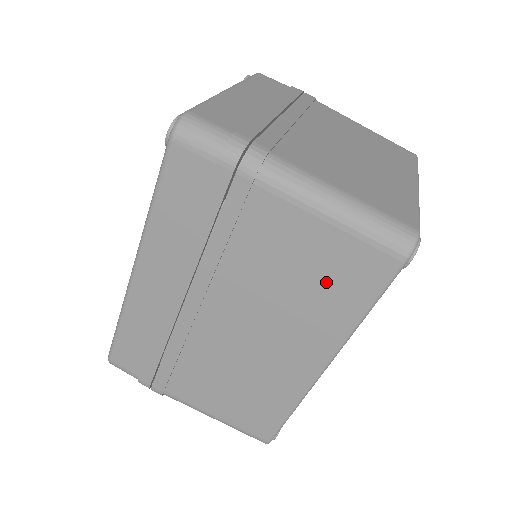
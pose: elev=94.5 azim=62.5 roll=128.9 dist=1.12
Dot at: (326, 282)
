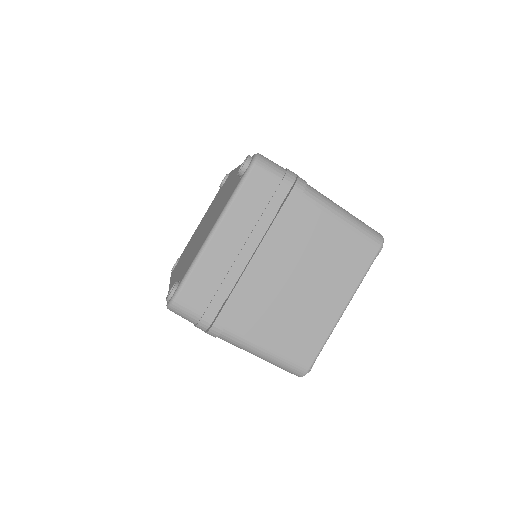
Dot at: occluded
